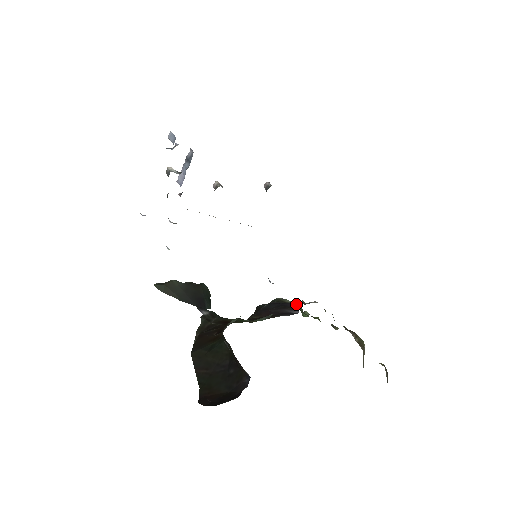
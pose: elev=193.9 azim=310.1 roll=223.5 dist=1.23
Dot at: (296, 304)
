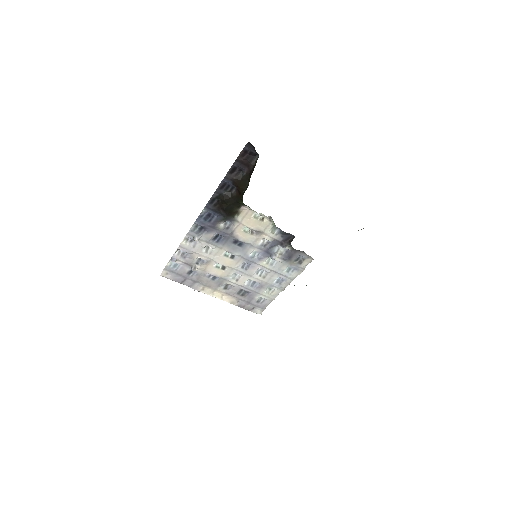
Dot at: occluded
